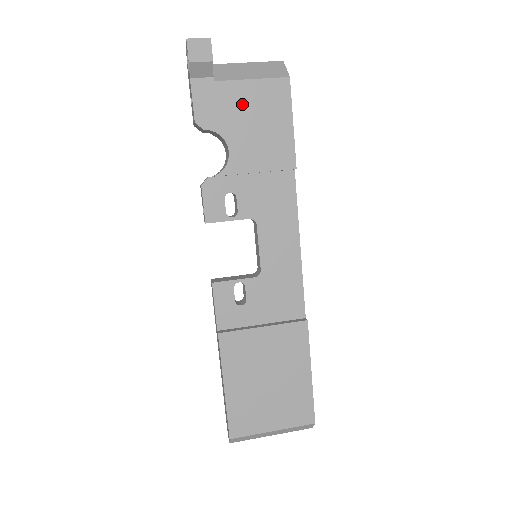
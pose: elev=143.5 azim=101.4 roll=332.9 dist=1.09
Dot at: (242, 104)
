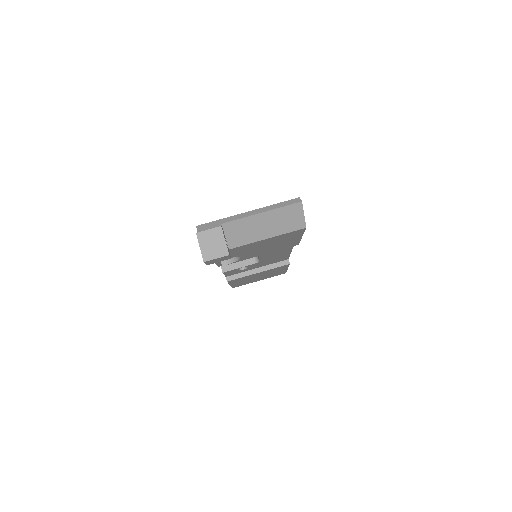
Dot at: (255, 246)
